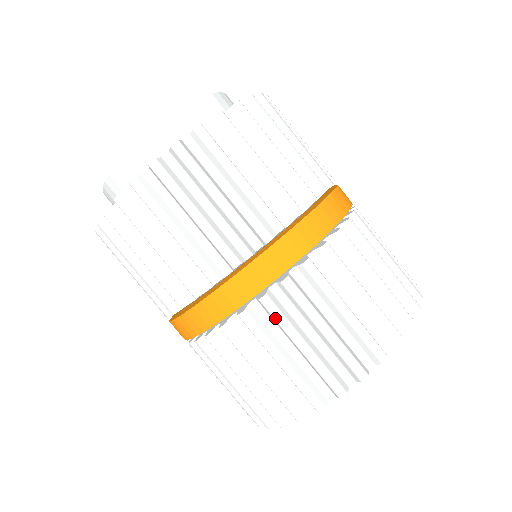
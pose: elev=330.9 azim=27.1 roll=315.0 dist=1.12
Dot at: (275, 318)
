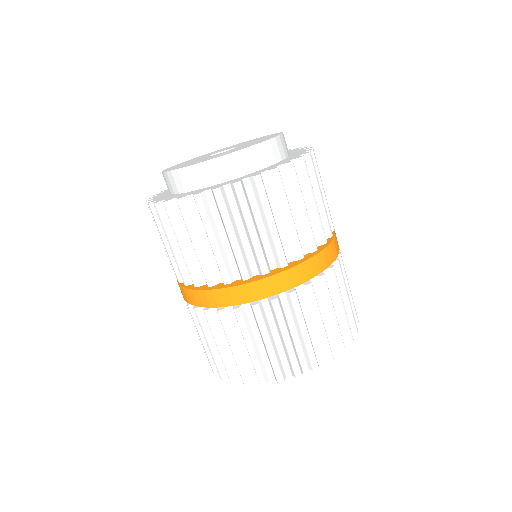
Dot at: (222, 325)
